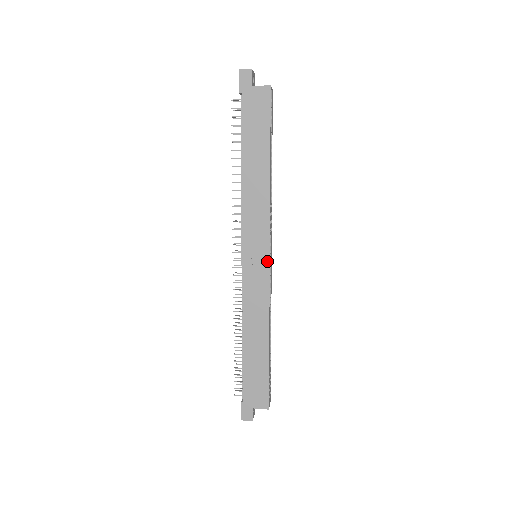
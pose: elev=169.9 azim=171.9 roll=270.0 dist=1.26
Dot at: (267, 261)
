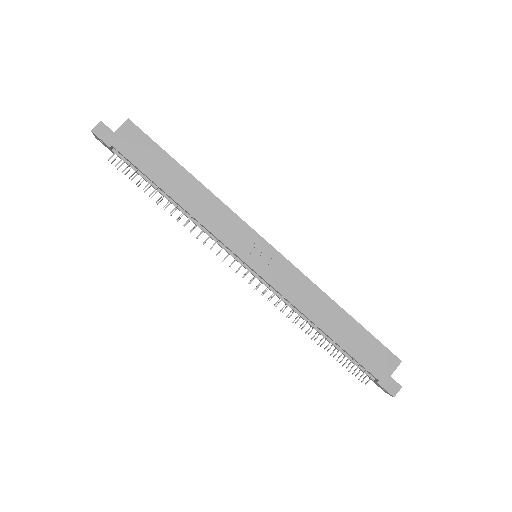
Dot at: (269, 247)
